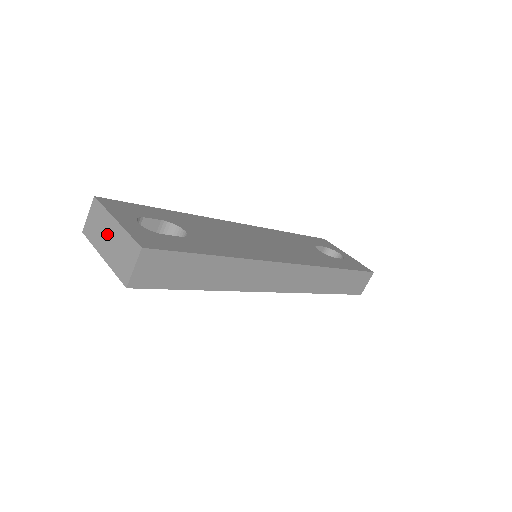
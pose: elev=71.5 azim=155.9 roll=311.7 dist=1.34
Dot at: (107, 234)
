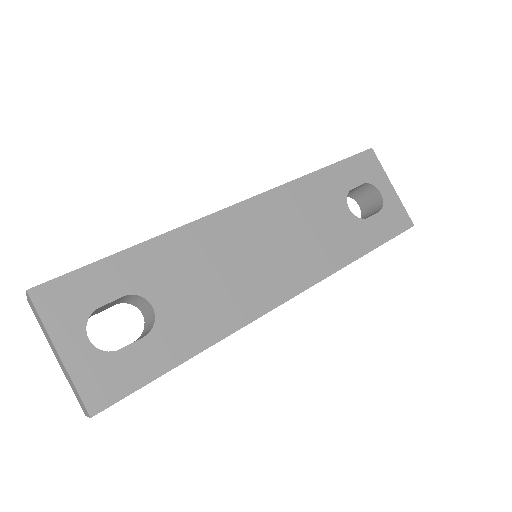
Dot at: (53, 349)
